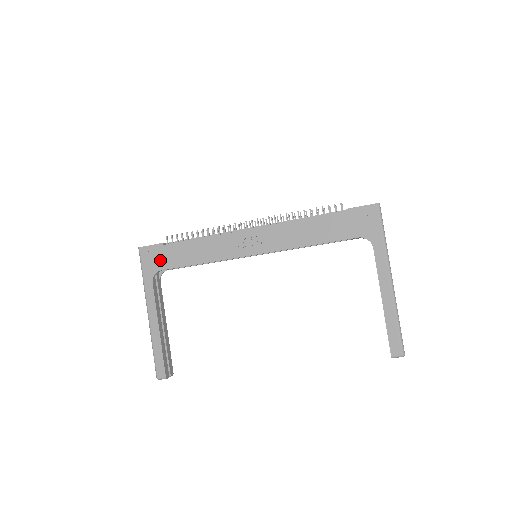
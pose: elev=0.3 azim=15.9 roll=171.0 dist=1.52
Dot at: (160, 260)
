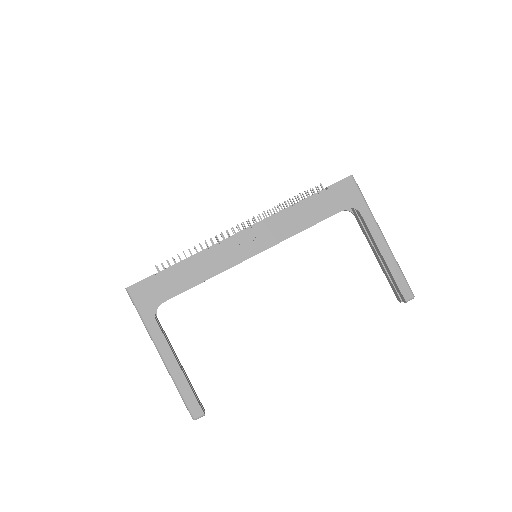
Dot at: (157, 293)
